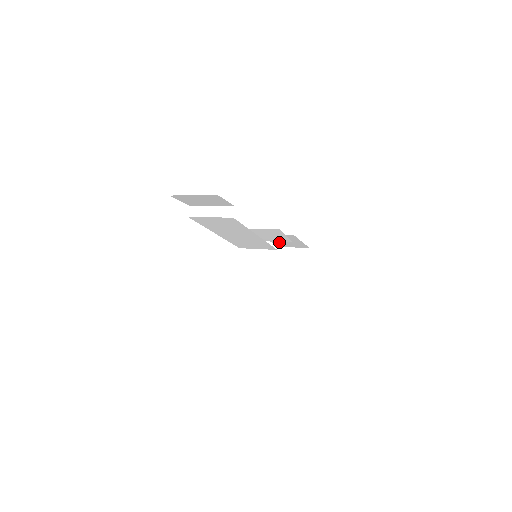
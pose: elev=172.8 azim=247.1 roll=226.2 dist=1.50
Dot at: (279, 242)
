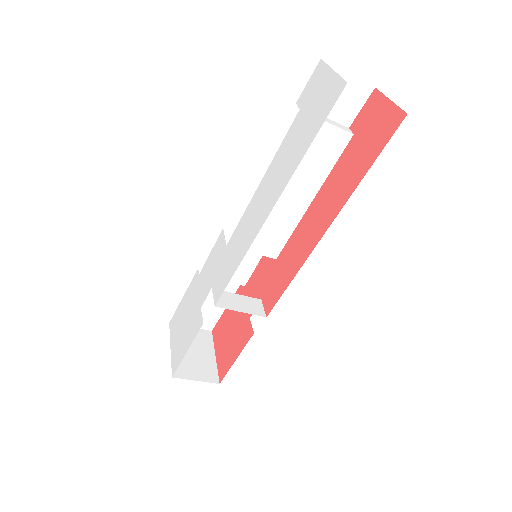
Dot at: occluded
